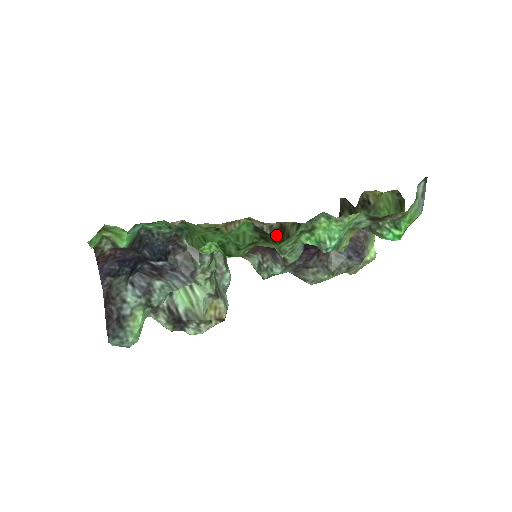
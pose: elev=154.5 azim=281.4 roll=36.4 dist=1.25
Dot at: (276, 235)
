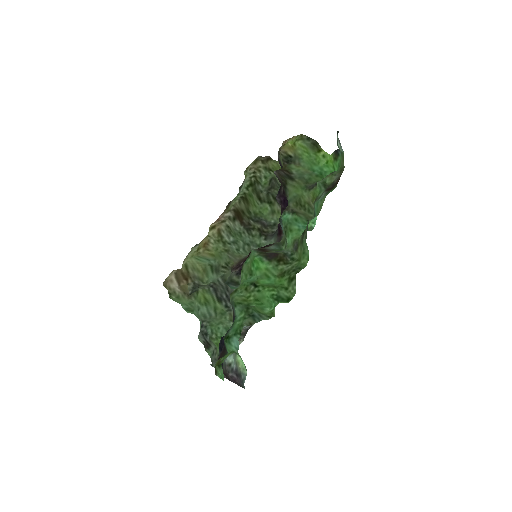
Dot at: (237, 220)
